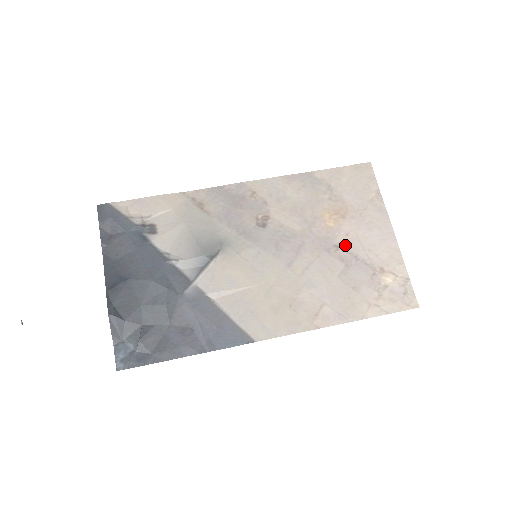
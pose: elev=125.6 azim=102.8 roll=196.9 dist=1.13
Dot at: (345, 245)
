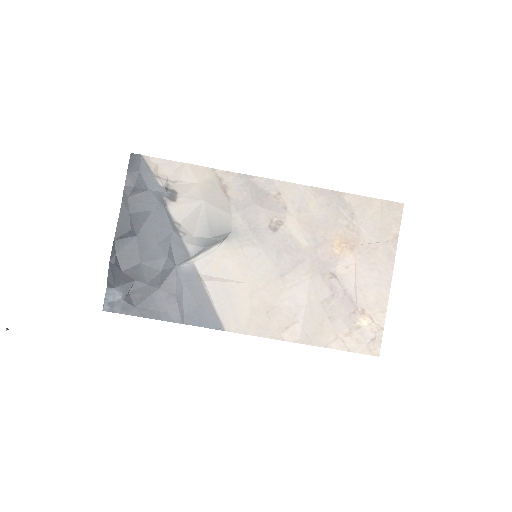
Dot at: (341, 276)
